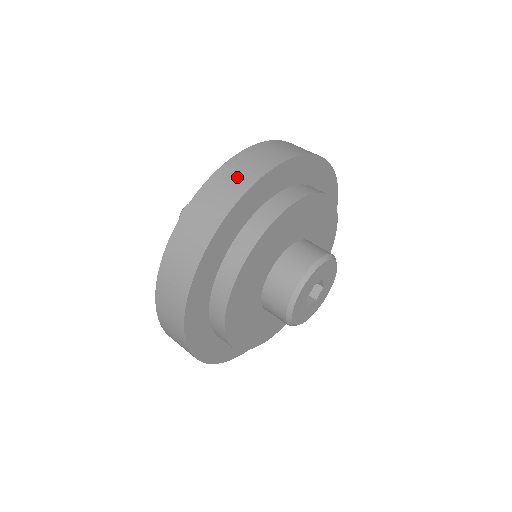
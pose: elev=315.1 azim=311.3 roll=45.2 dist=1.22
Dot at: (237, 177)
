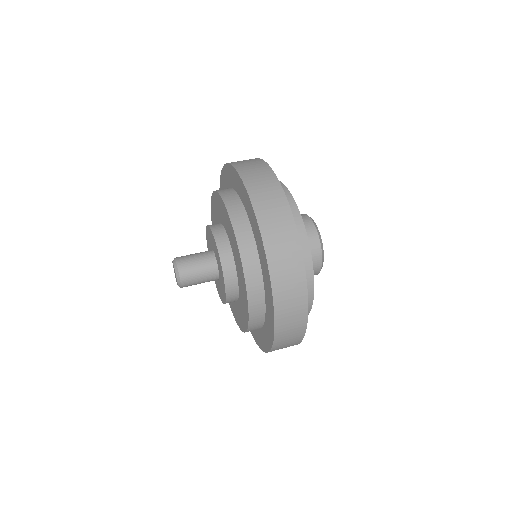
Dot at: (287, 259)
